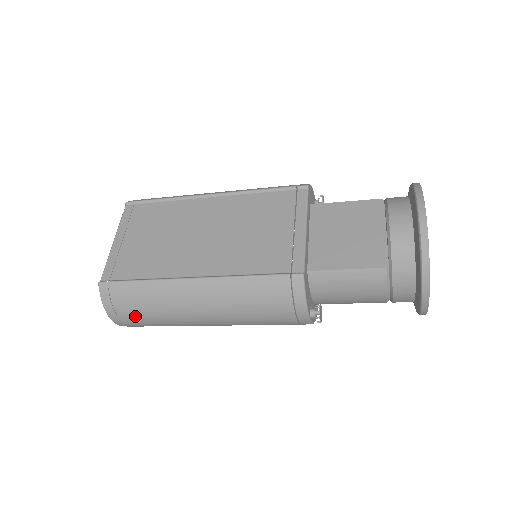
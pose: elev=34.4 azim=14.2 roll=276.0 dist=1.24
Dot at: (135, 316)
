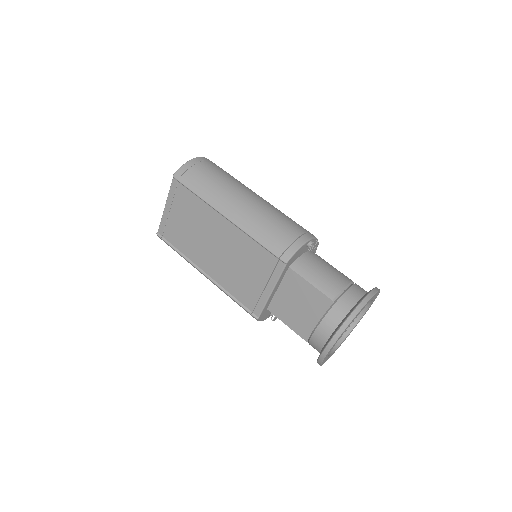
Dot at: occluded
